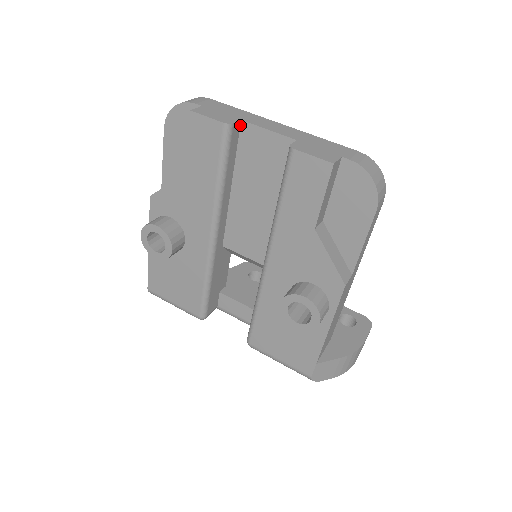
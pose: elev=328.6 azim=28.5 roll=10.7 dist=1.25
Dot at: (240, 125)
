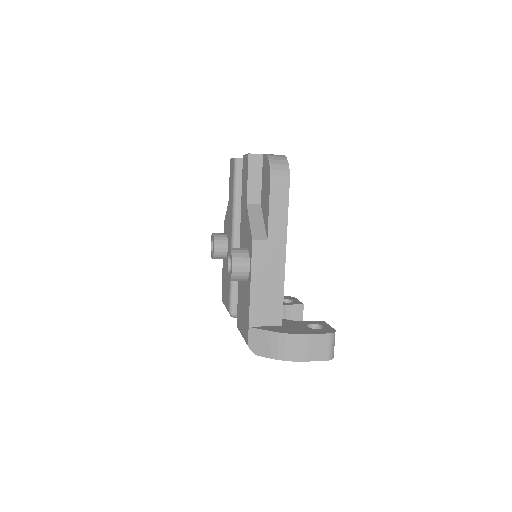
Dot at: occluded
